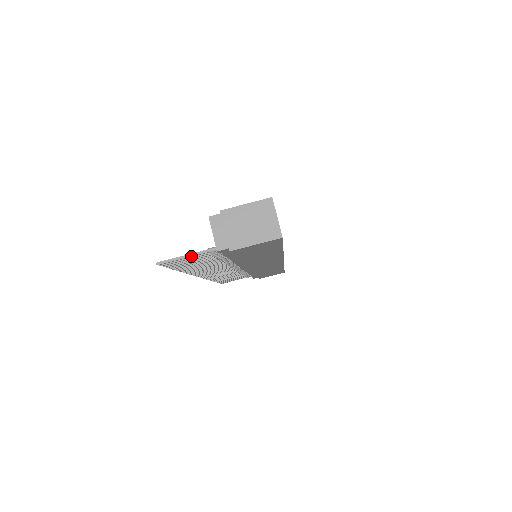
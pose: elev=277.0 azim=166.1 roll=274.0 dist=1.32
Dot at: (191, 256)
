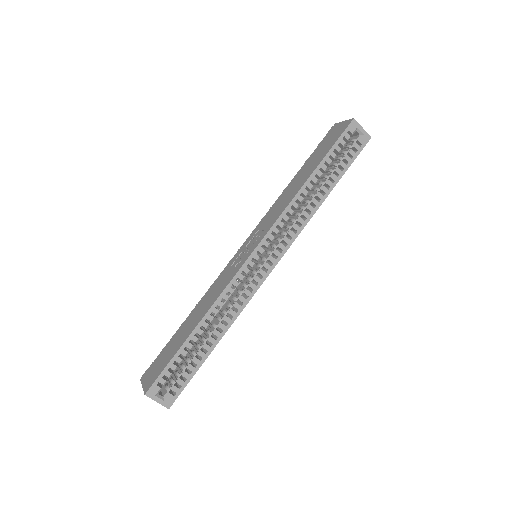
Dot at: occluded
